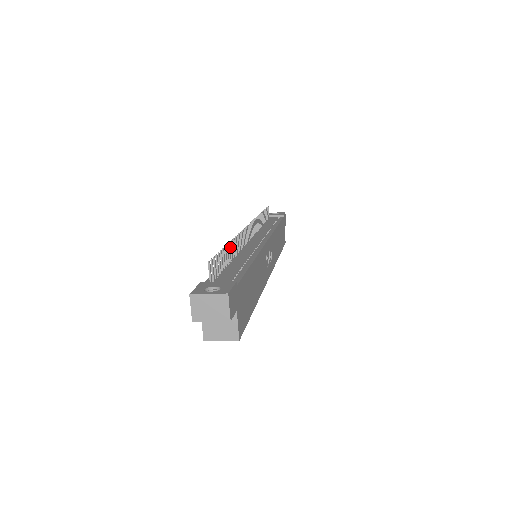
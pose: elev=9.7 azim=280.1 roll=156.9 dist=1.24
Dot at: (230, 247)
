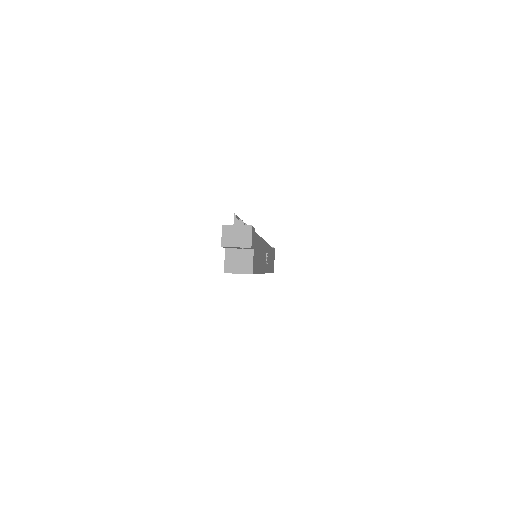
Dot at: occluded
